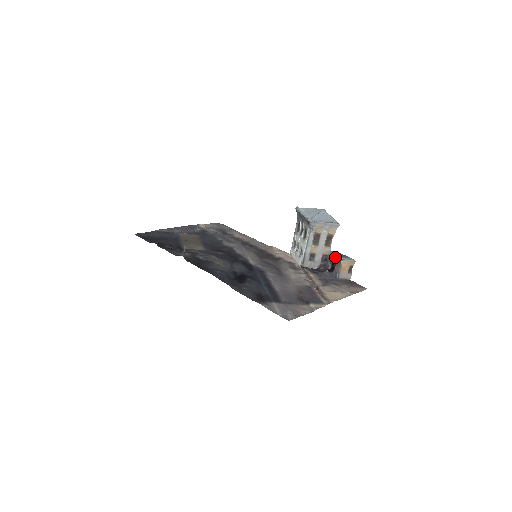
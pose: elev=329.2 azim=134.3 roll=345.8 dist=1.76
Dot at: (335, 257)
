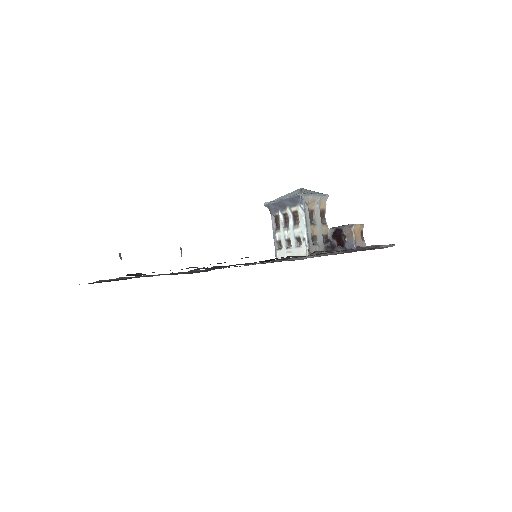
Dot at: (340, 229)
